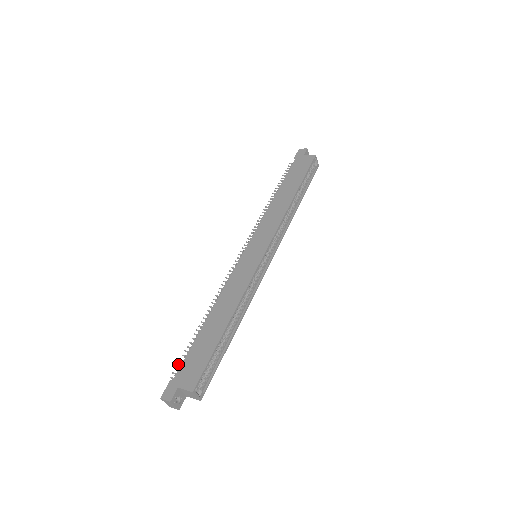
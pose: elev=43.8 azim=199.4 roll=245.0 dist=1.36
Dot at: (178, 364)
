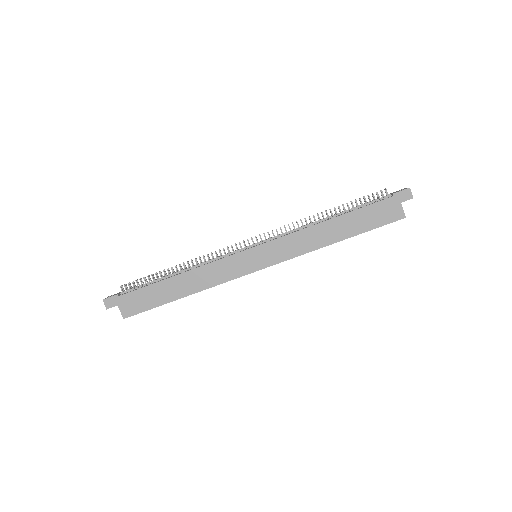
Dot at: (132, 283)
